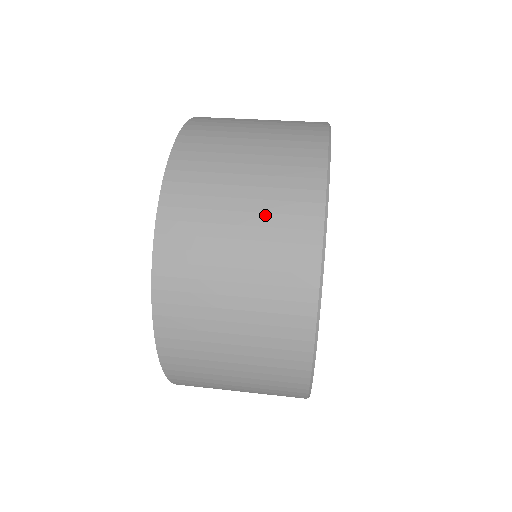
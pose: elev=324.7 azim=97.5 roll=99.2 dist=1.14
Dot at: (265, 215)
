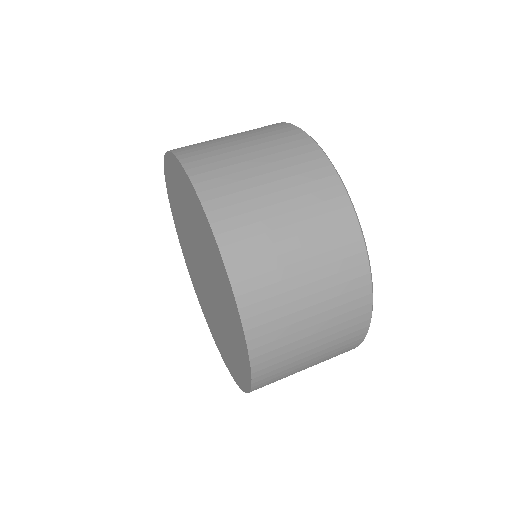
Dot at: (326, 279)
